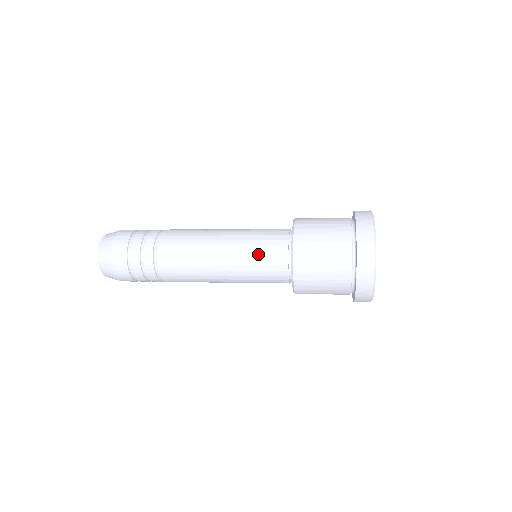
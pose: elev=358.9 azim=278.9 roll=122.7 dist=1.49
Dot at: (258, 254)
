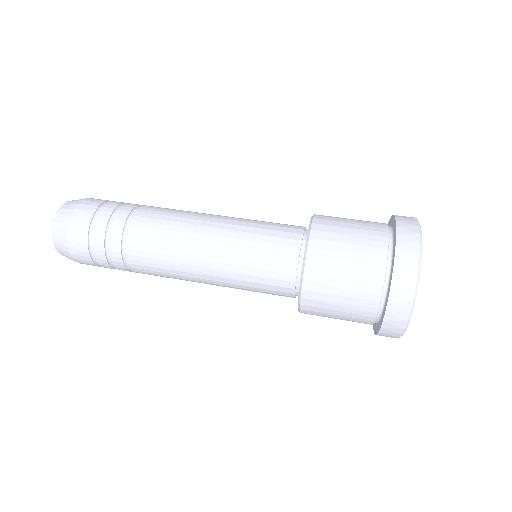
Dot at: (257, 271)
